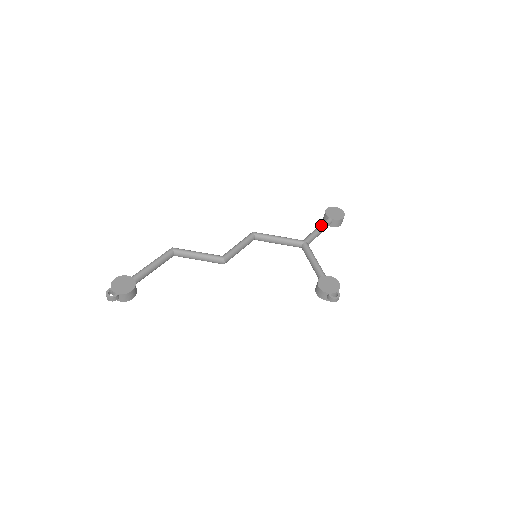
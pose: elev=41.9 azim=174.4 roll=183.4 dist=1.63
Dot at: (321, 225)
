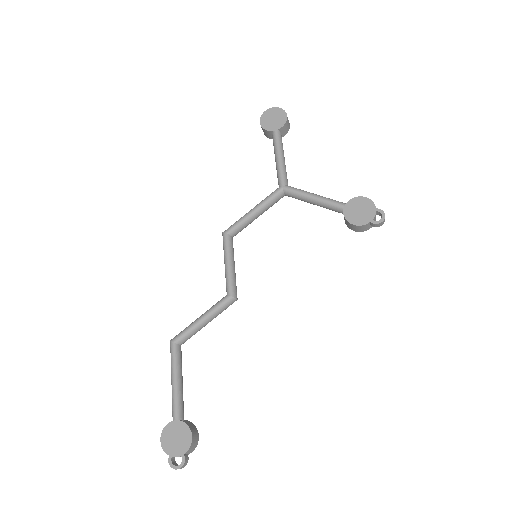
Dot at: (276, 149)
